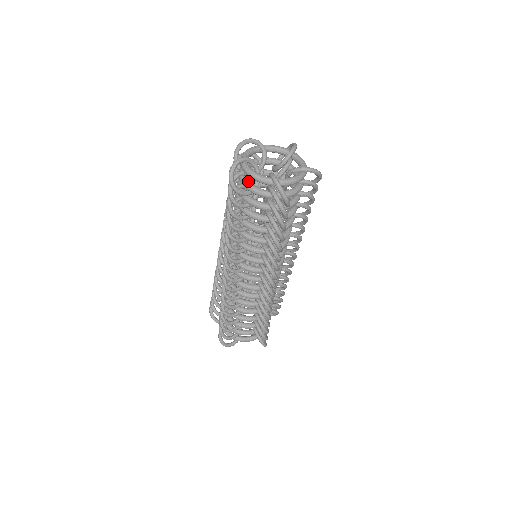
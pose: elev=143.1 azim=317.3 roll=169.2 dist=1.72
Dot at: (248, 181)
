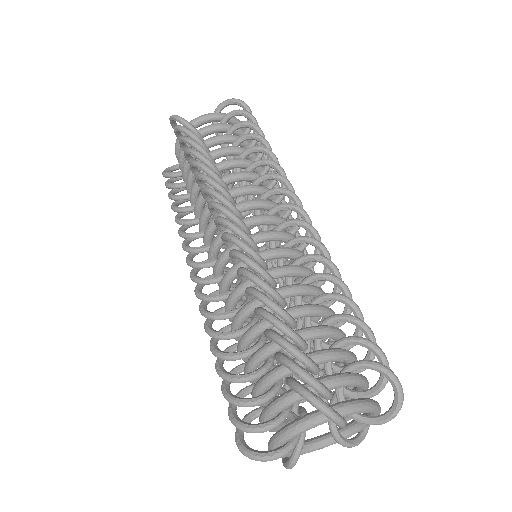
Dot at: occluded
